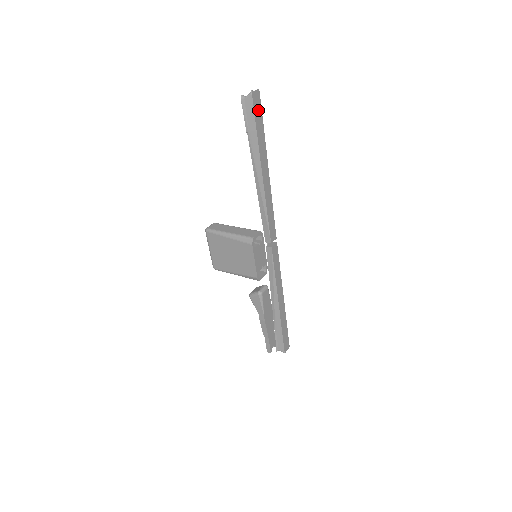
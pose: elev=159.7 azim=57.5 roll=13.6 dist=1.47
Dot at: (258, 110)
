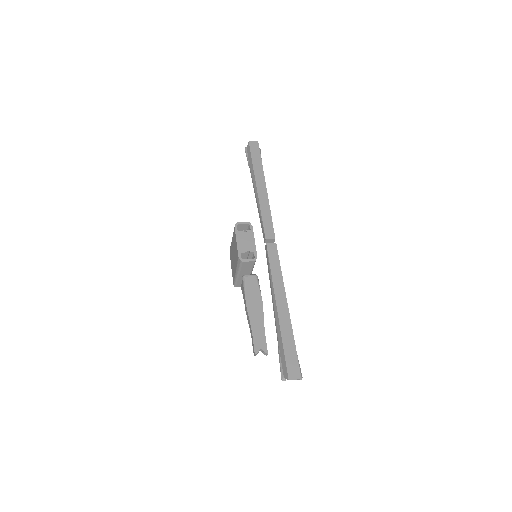
Dot at: (256, 151)
